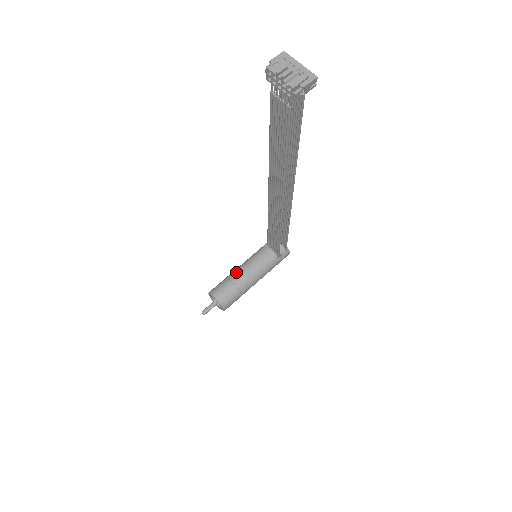
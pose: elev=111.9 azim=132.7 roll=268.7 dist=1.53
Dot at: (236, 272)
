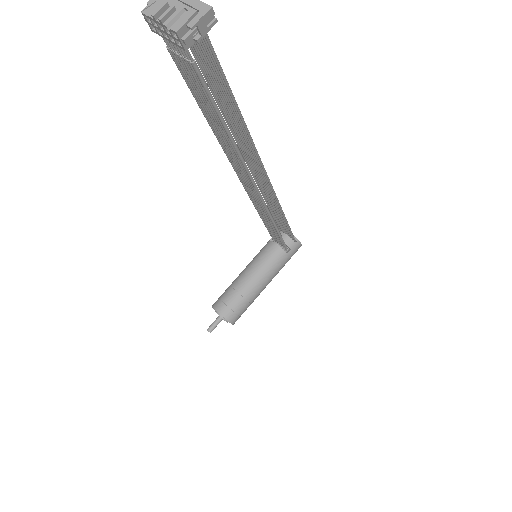
Dot at: (239, 277)
